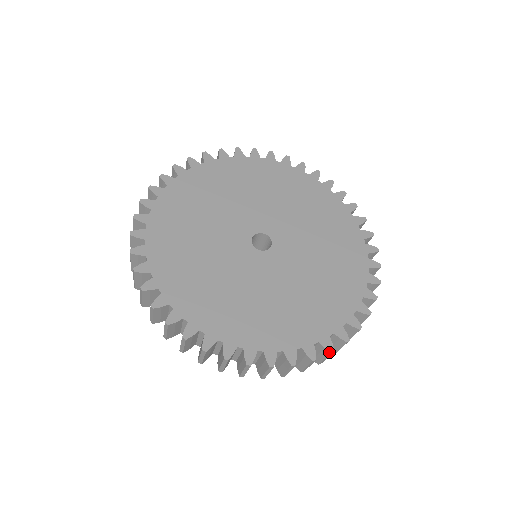
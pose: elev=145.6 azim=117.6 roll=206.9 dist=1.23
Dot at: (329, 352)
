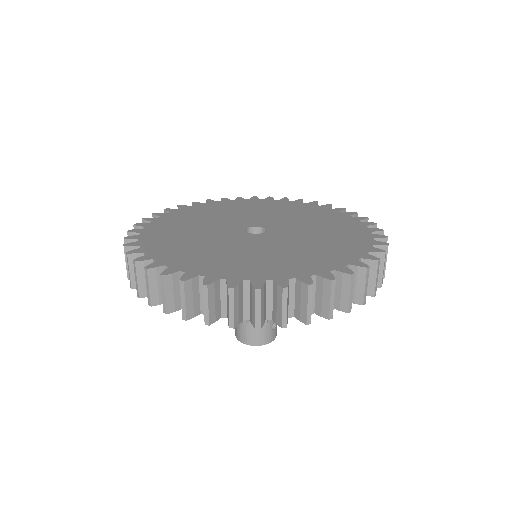
Dot at: (180, 280)
